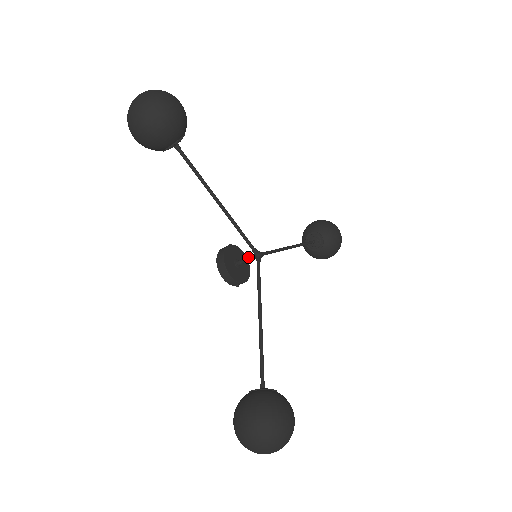
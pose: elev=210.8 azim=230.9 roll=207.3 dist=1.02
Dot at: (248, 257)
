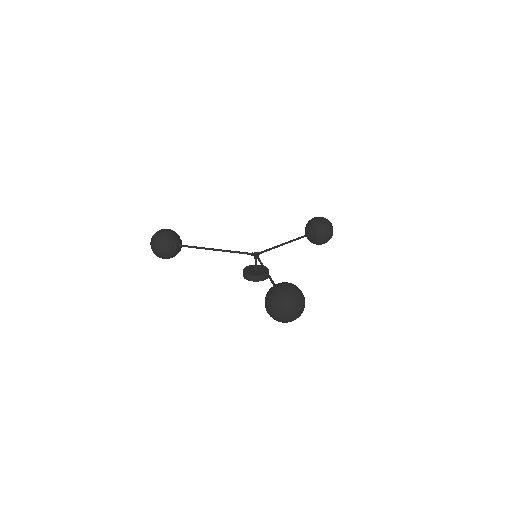
Dot at: occluded
